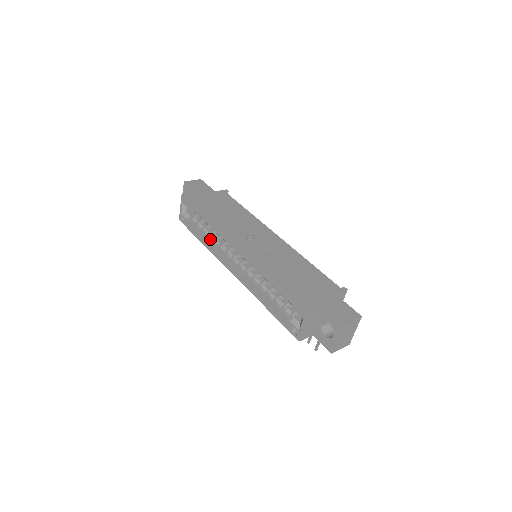
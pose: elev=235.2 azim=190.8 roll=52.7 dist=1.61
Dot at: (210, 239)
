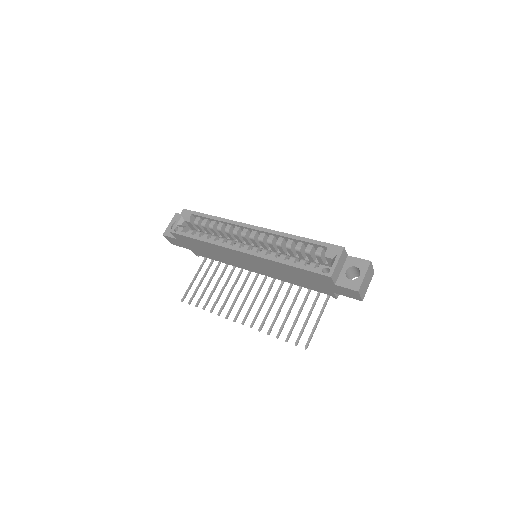
Dot at: (213, 237)
